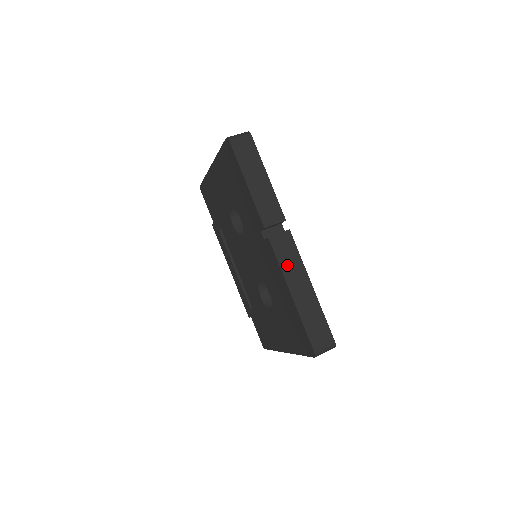
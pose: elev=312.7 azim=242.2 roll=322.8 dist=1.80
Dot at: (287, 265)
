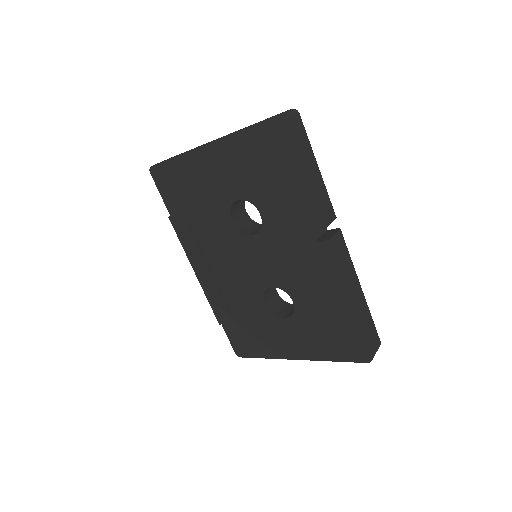
Dot at: (344, 269)
